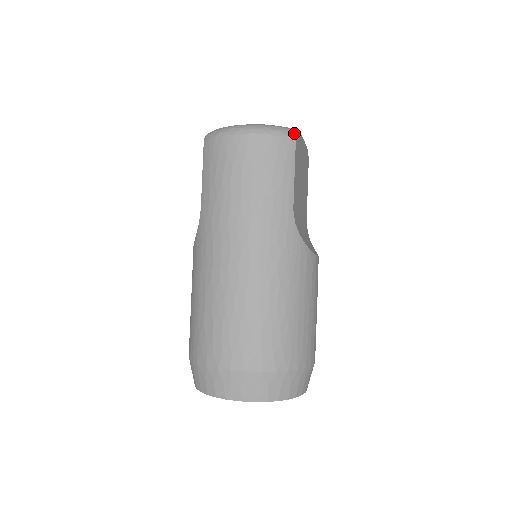
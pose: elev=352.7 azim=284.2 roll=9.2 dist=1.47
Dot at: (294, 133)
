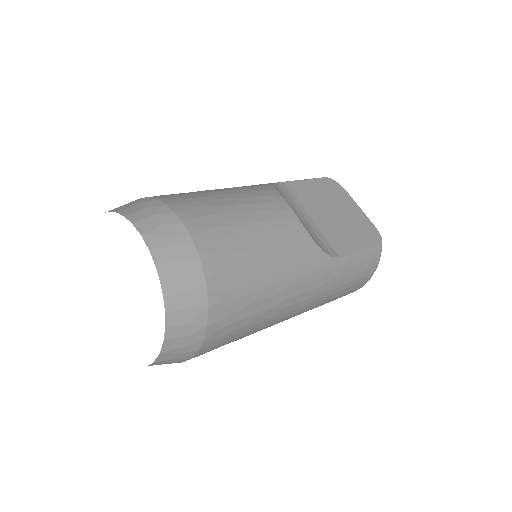
Dot at: (329, 179)
